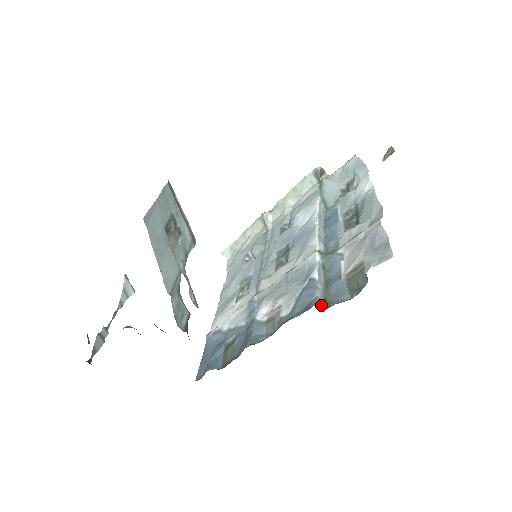
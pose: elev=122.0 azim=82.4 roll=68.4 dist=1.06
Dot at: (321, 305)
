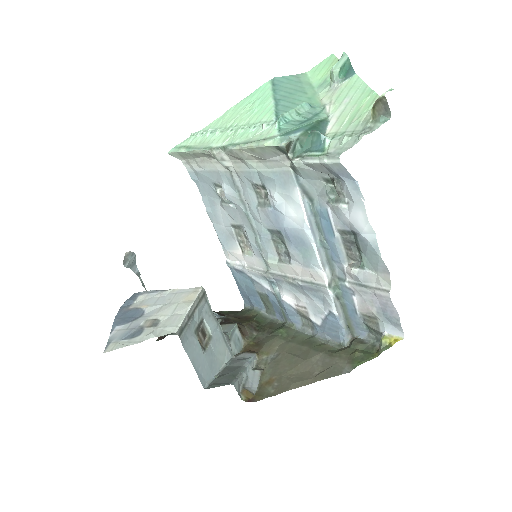
Dot at: (347, 337)
